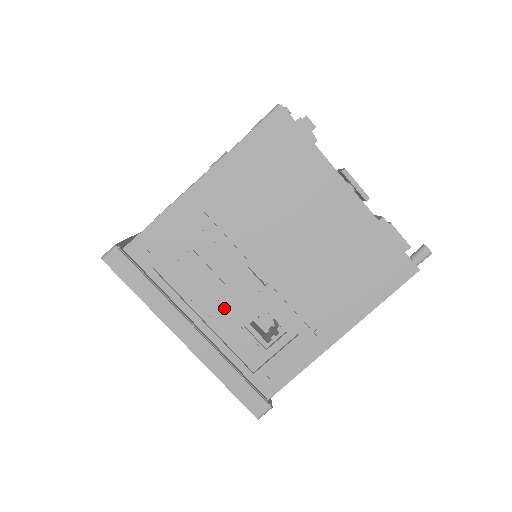
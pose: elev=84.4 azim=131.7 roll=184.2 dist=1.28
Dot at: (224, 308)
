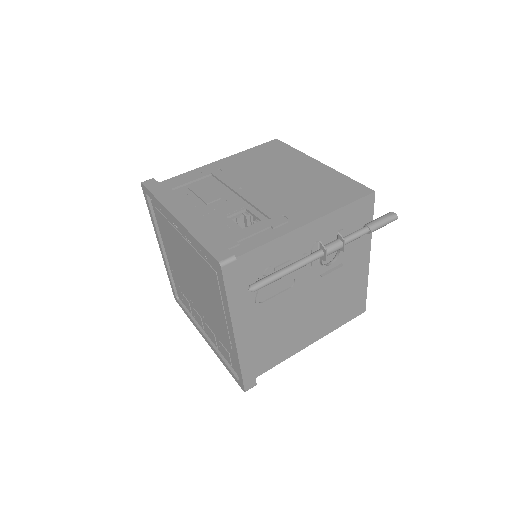
Dot at: (214, 208)
